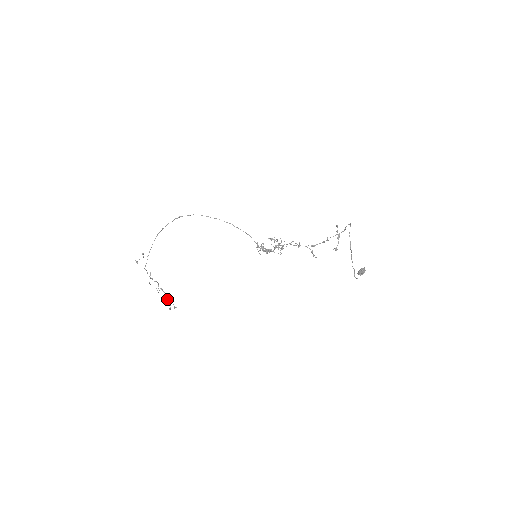
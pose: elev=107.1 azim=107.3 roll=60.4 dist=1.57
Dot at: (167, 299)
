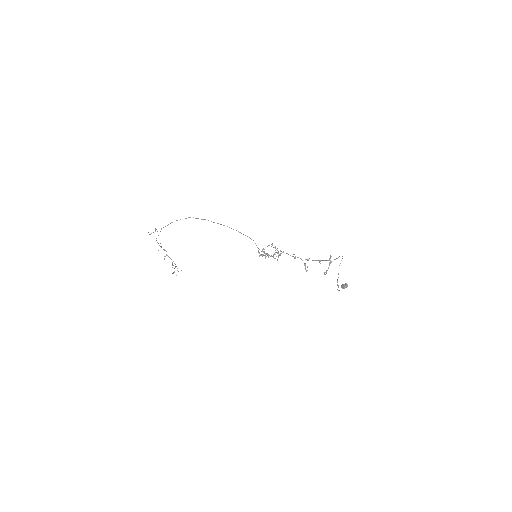
Dot at: (172, 265)
